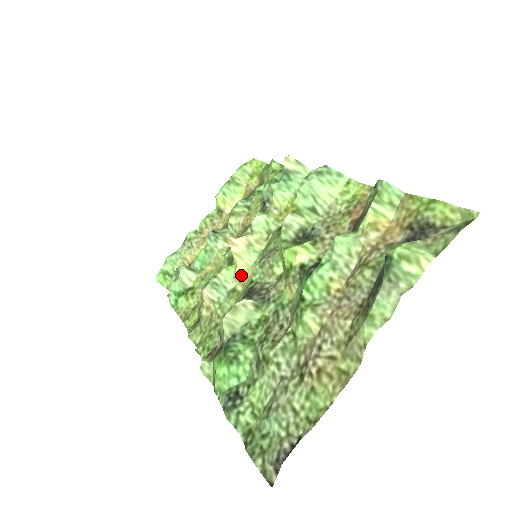
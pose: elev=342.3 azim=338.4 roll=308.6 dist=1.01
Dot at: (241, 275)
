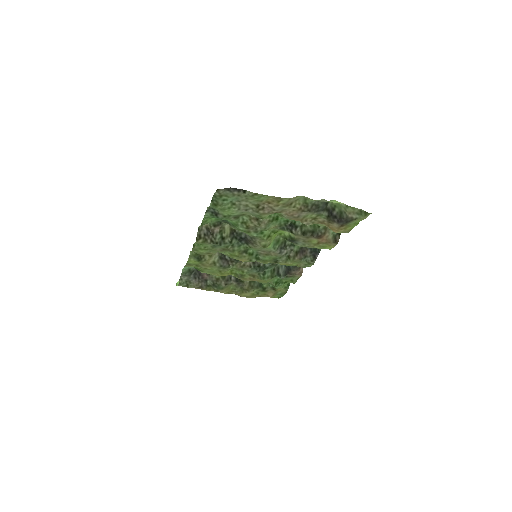
Dot at: occluded
